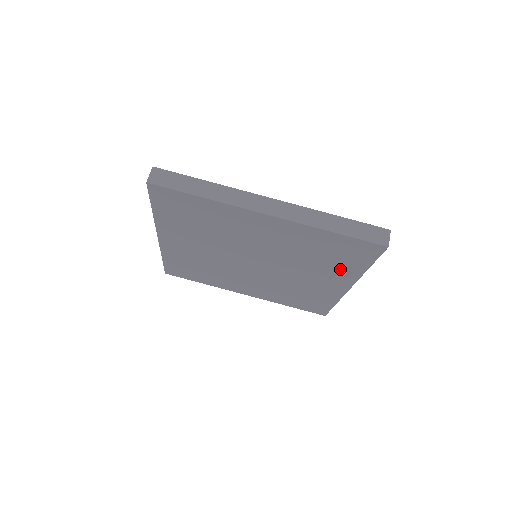
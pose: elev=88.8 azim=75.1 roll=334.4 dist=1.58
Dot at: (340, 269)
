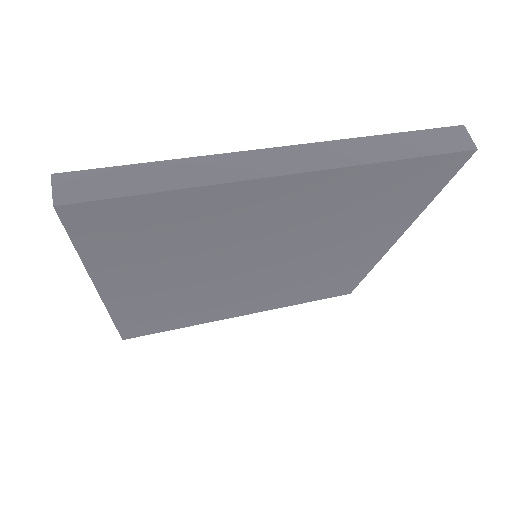
Dot at: (389, 219)
